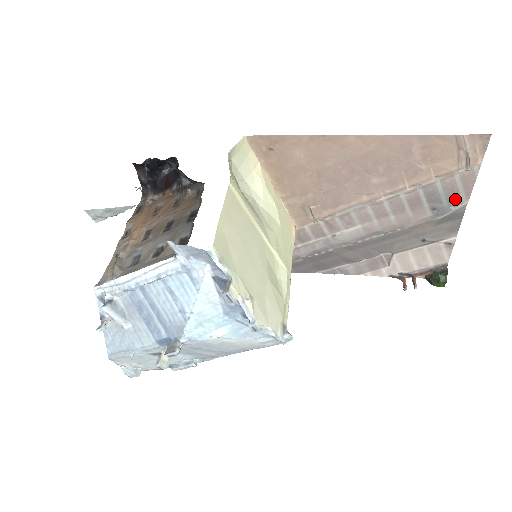
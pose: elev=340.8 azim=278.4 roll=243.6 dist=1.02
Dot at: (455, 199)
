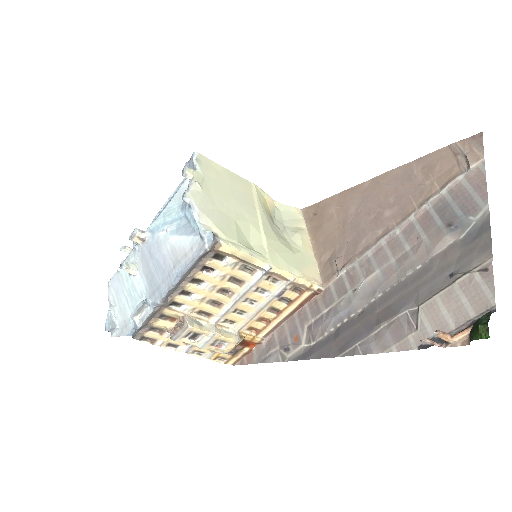
Dot at: (471, 206)
